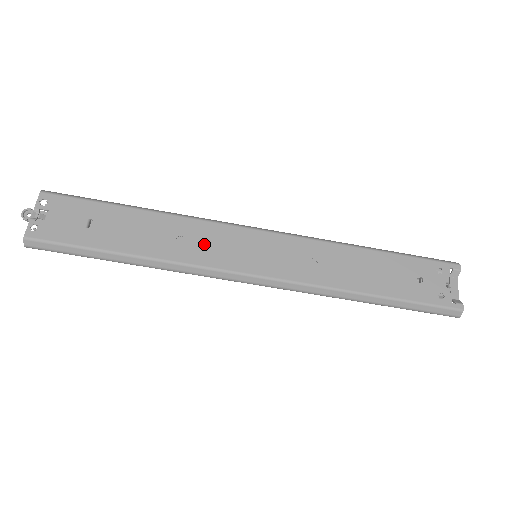
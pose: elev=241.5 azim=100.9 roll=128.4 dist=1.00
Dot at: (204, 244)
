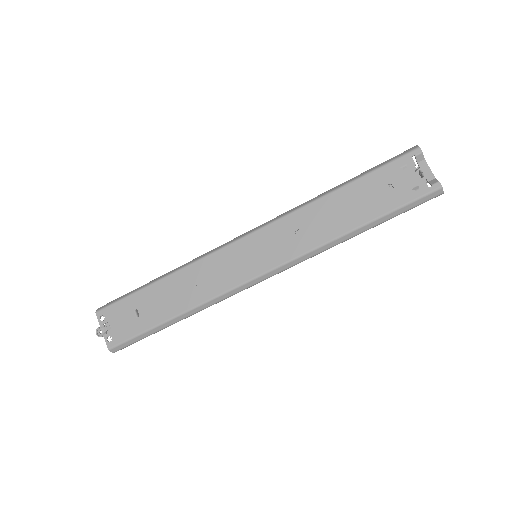
Dot at: (215, 275)
